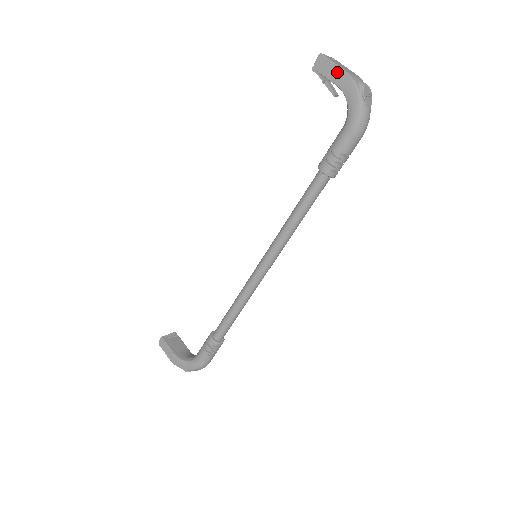
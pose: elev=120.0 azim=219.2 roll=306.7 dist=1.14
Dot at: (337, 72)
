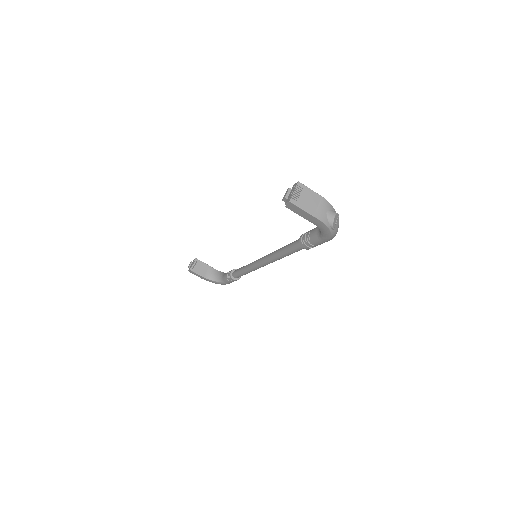
Dot at: (308, 216)
